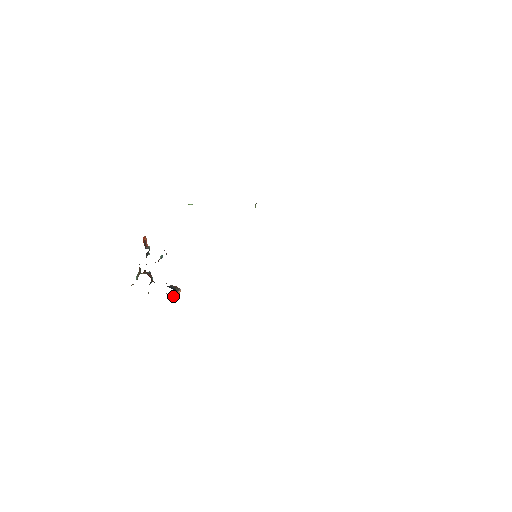
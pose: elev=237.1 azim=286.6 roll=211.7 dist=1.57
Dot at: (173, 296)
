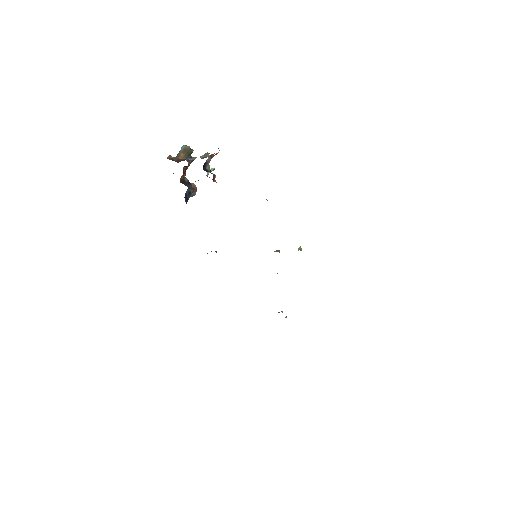
Dot at: occluded
